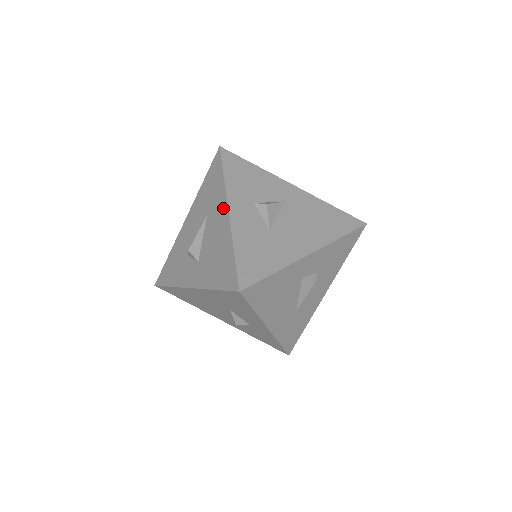
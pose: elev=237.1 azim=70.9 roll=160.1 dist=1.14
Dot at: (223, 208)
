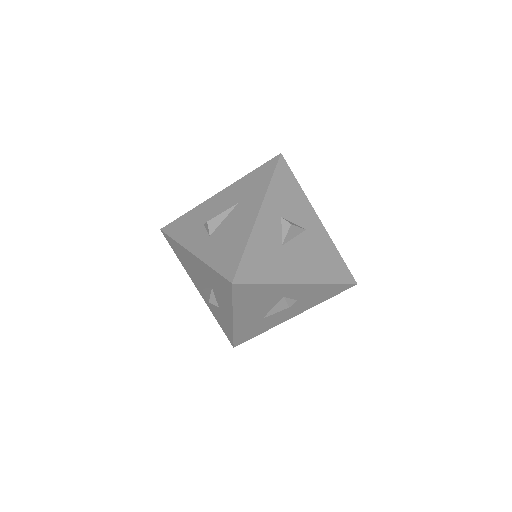
Dot at: (256, 207)
